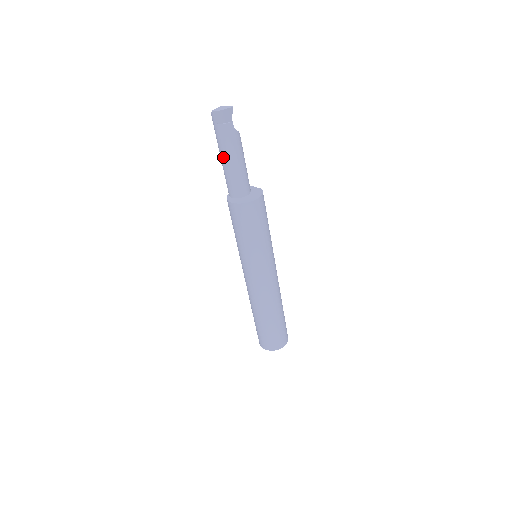
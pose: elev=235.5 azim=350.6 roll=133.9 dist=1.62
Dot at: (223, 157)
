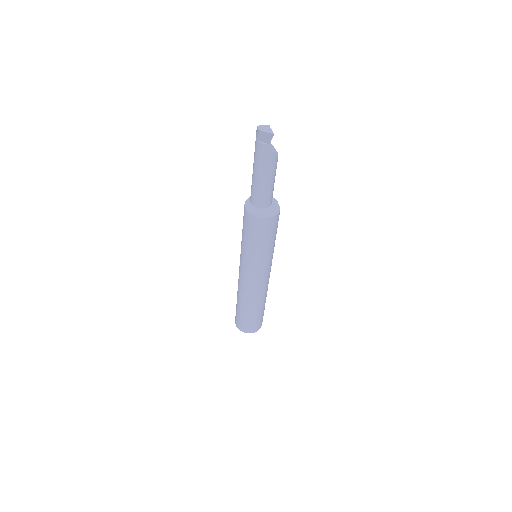
Dot at: (254, 167)
